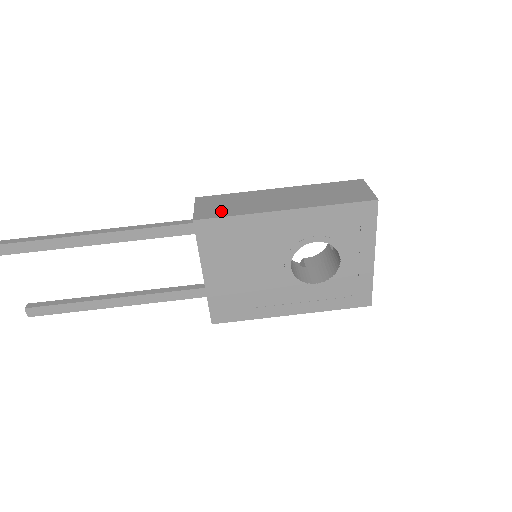
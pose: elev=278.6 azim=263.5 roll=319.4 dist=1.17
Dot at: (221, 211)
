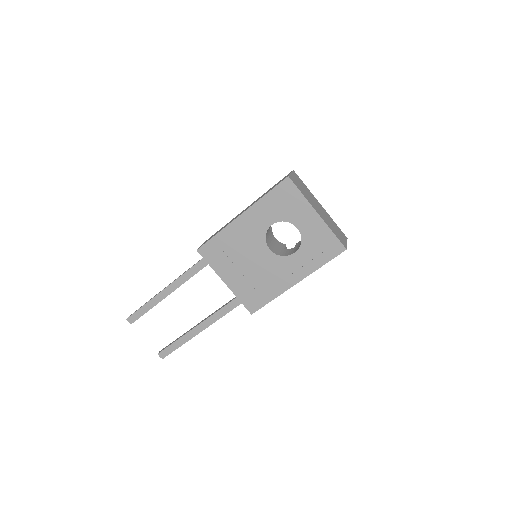
Dot at: (211, 237)
